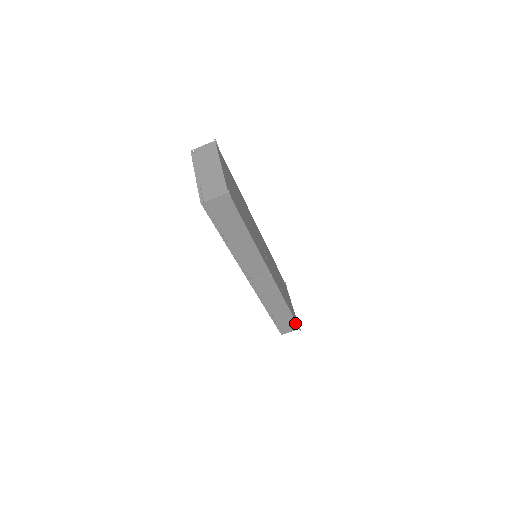
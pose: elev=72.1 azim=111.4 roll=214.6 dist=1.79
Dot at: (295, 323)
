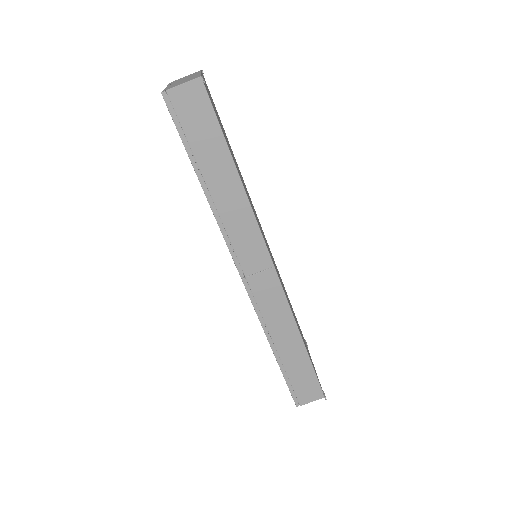
Dot at: (317, 383)
